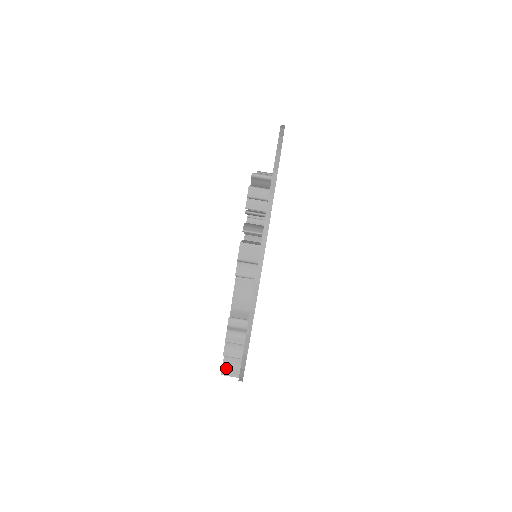
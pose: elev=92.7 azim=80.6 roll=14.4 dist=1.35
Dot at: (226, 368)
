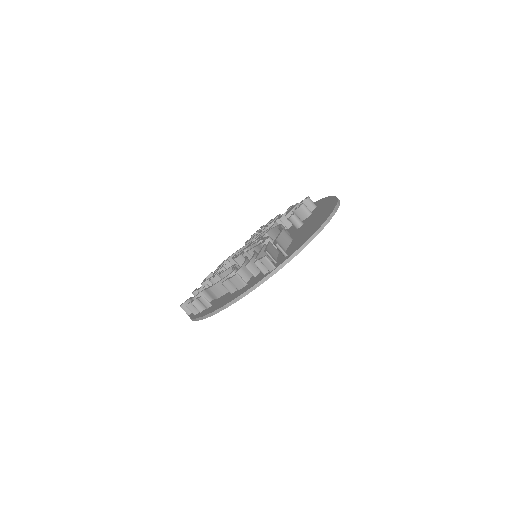
Dot at: (185, 305)
